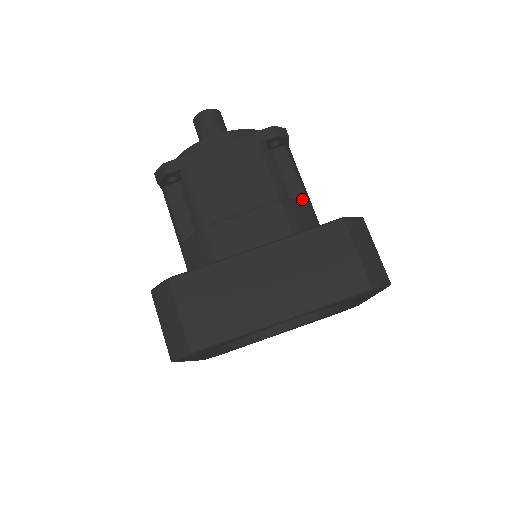
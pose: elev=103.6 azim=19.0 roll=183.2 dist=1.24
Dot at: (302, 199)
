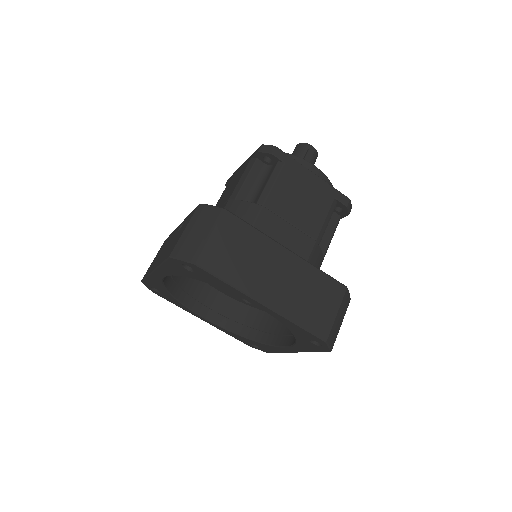
Dot at: occluded
